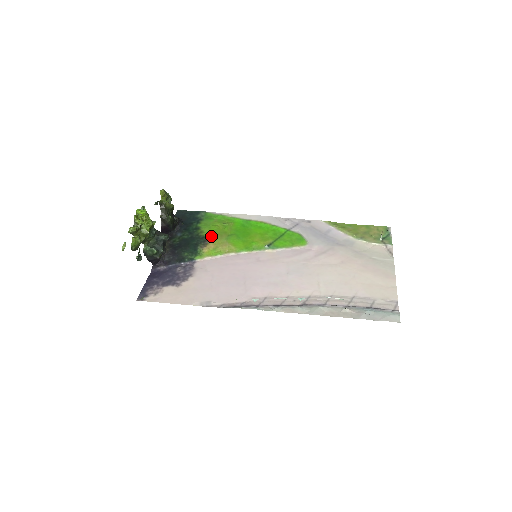
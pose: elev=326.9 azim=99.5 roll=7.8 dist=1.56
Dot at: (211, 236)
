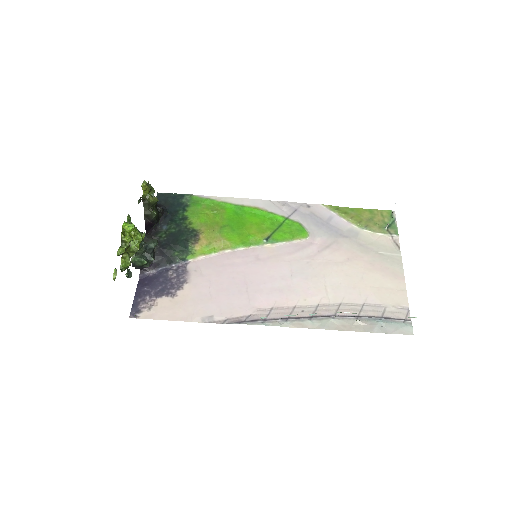
Dot at: (202, 229)
